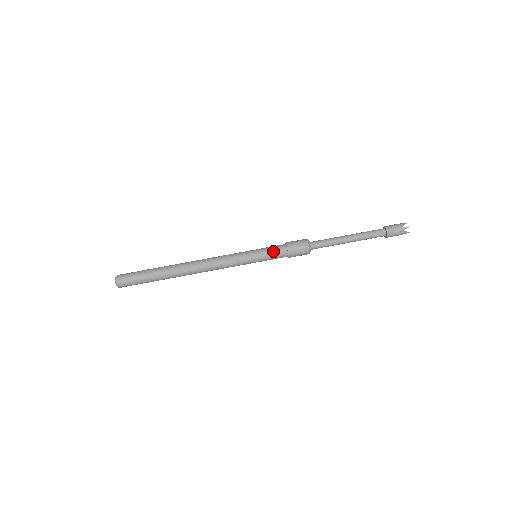
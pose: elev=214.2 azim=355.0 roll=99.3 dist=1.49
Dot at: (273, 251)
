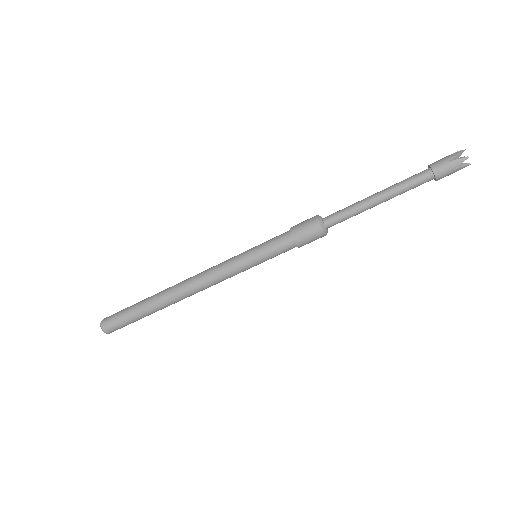
Dot at: (275, 246)
